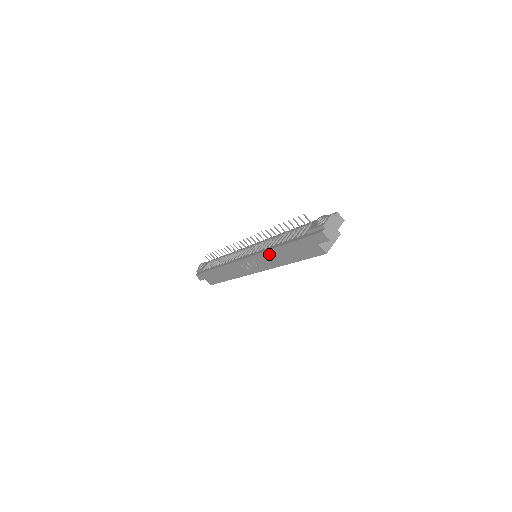
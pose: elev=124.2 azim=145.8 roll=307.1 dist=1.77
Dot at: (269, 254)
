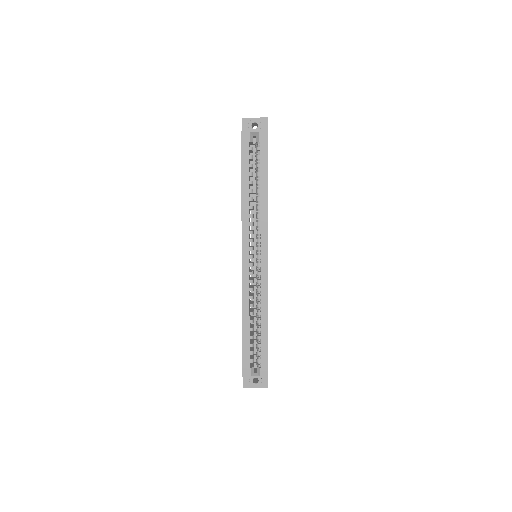
Dot at: occluded
